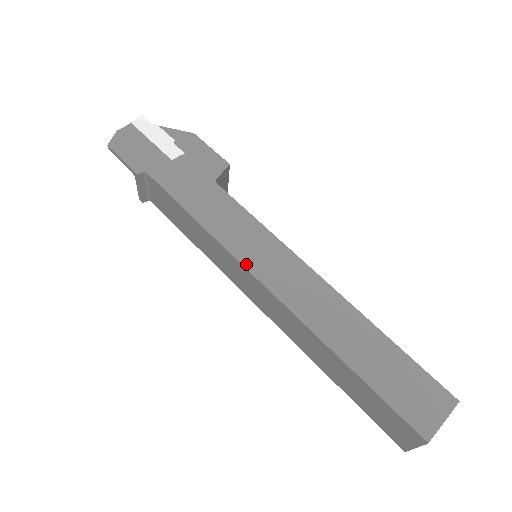
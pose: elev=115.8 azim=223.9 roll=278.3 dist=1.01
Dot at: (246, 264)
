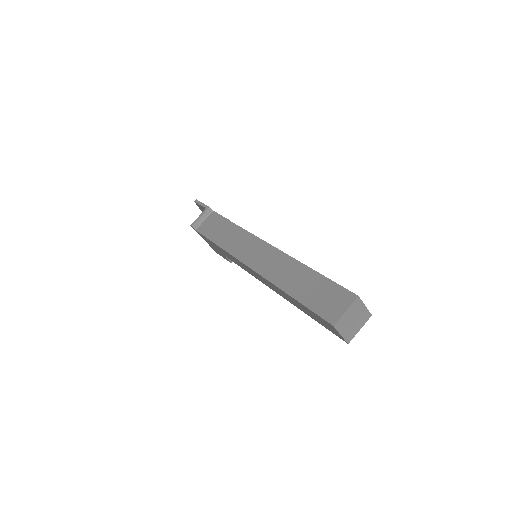
Dot at: (260, 239)
